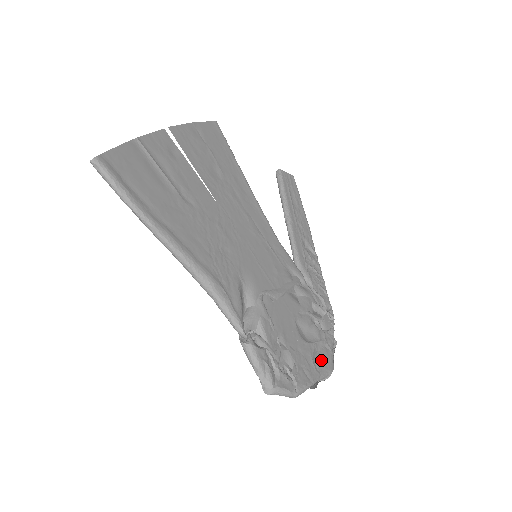
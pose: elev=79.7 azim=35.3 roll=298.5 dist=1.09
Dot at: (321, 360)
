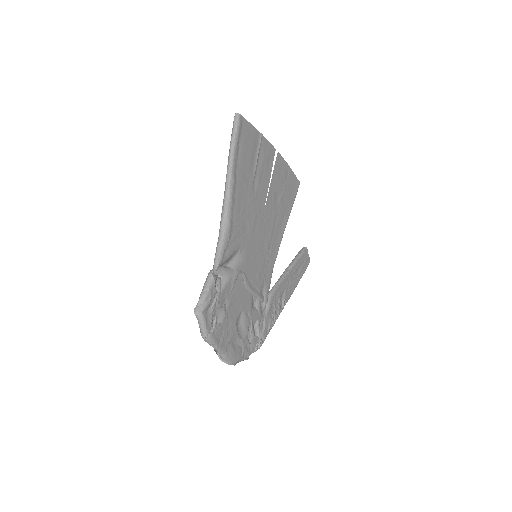
Dot at: (234, 348)
